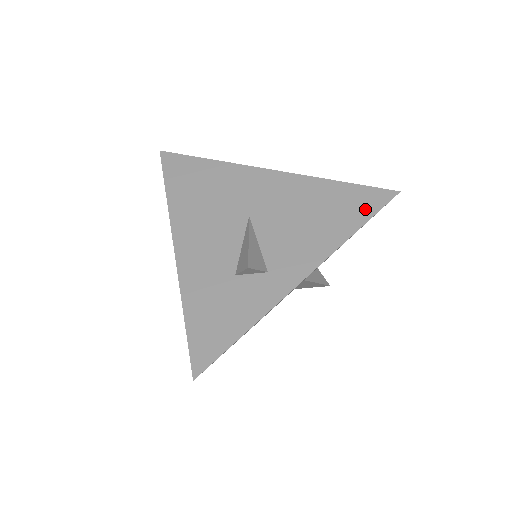
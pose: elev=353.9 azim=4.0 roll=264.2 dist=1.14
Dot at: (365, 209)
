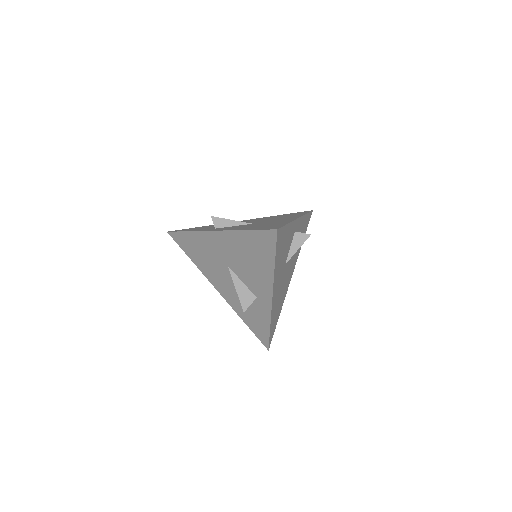
Dot at: (269, 248)
